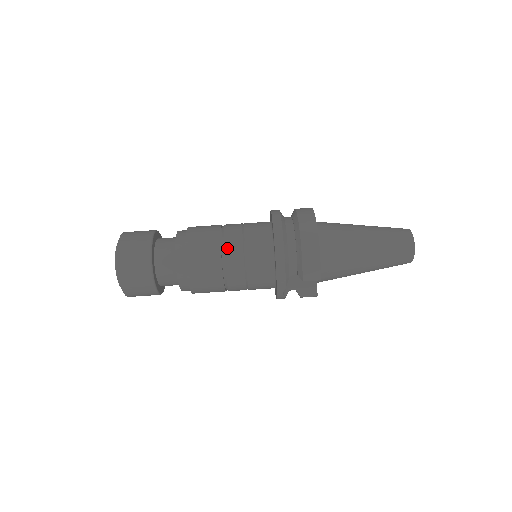
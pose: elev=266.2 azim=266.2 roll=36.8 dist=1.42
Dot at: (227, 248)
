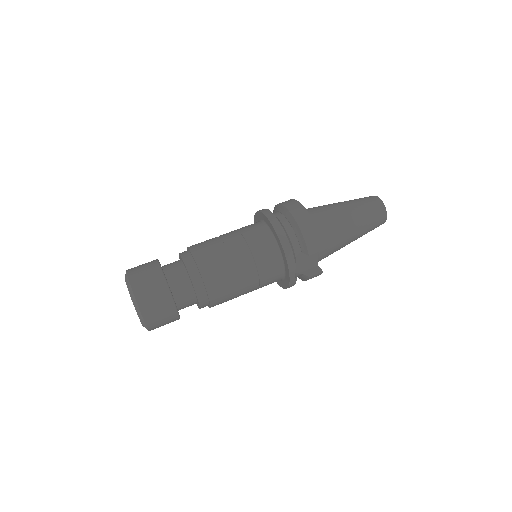
Dot at: (233, 248)
